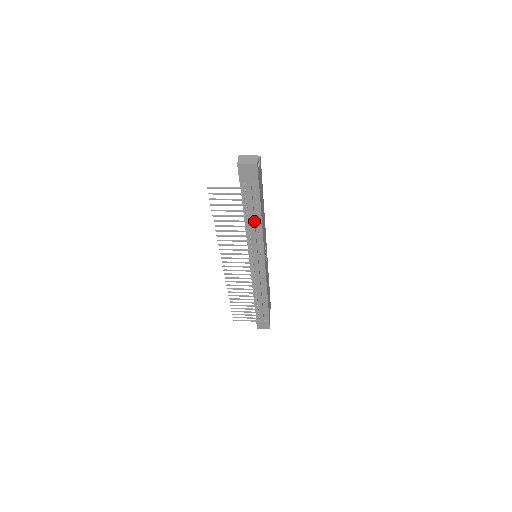
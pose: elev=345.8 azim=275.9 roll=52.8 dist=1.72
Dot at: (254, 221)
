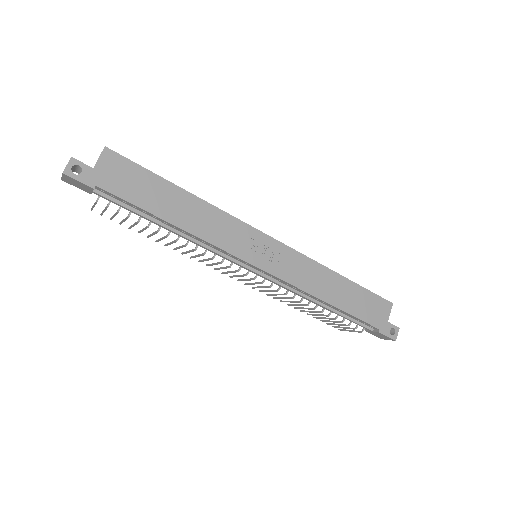
Dot at: (166, 228)
